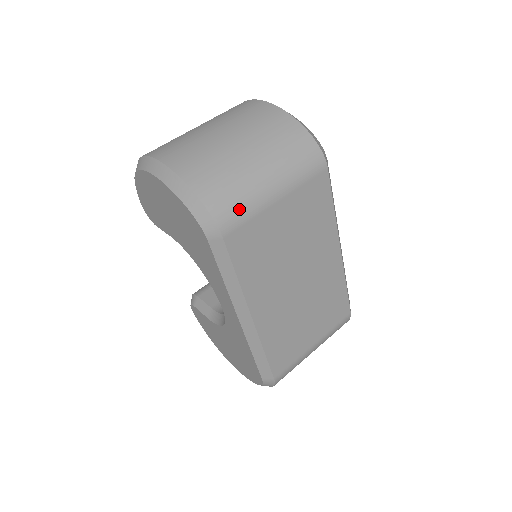
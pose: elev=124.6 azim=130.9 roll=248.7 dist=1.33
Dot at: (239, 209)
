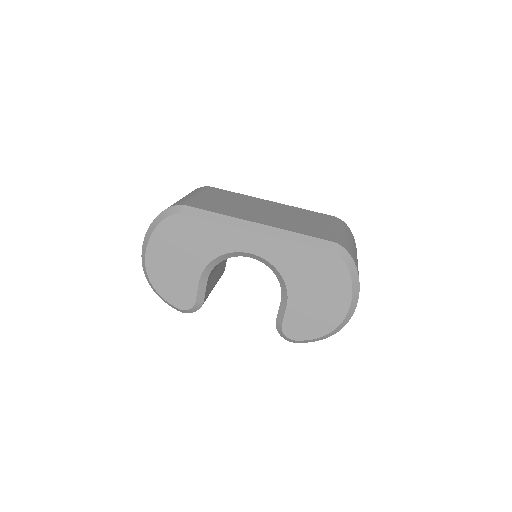
Dot at: (182, 201)
